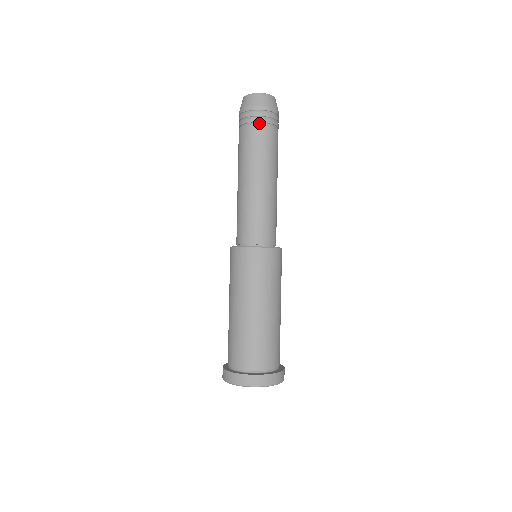
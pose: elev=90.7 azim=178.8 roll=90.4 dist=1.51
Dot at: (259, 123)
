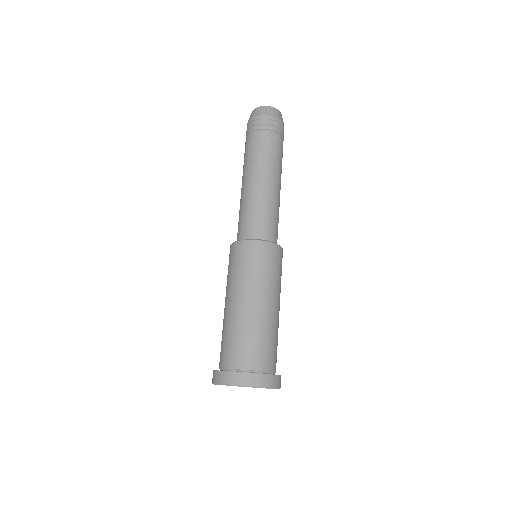
Dot at: (255, 131)
